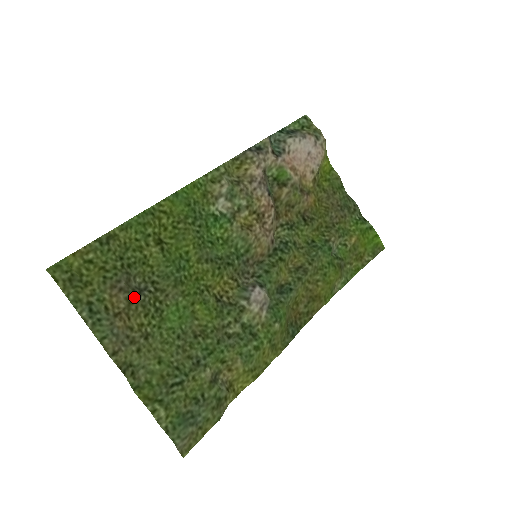
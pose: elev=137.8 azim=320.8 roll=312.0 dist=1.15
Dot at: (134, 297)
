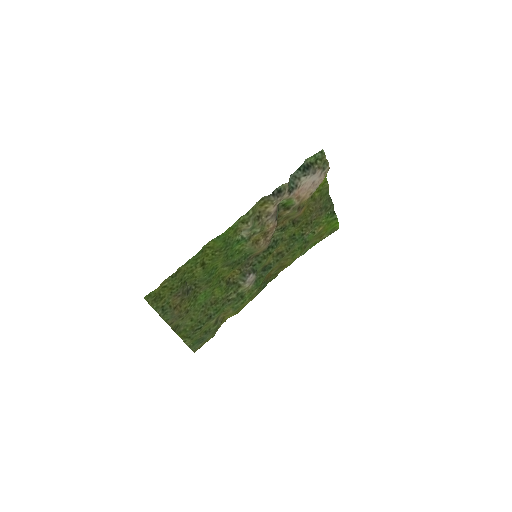
Dot at: (185, 297)
